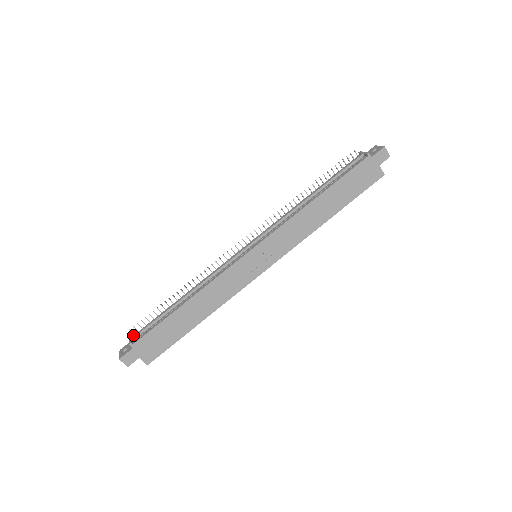
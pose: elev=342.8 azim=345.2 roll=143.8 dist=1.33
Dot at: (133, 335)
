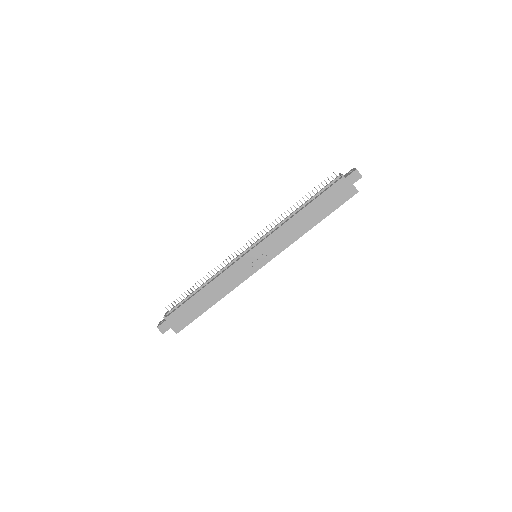
Dot at: occluded
